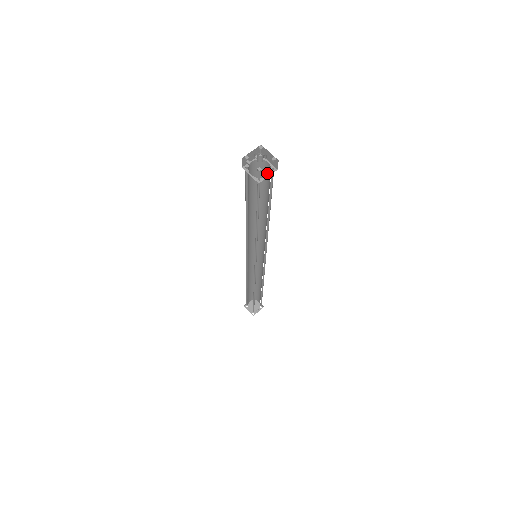
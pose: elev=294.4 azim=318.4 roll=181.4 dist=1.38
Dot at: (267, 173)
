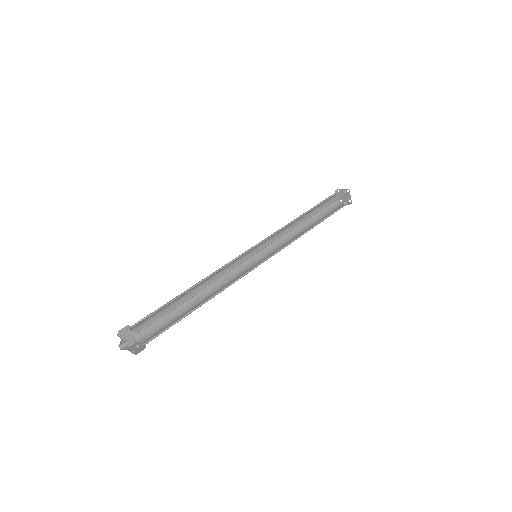
Dot at: (136, 347)
